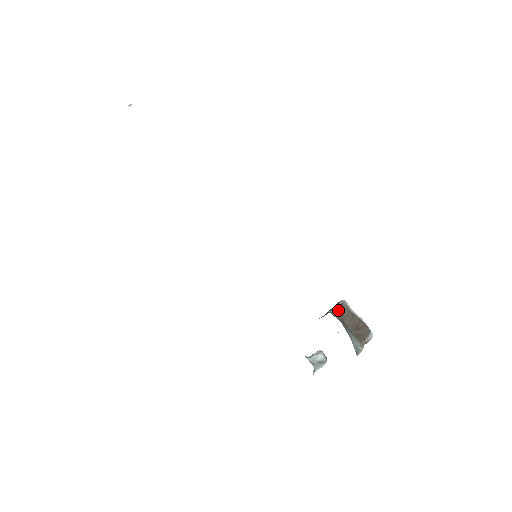
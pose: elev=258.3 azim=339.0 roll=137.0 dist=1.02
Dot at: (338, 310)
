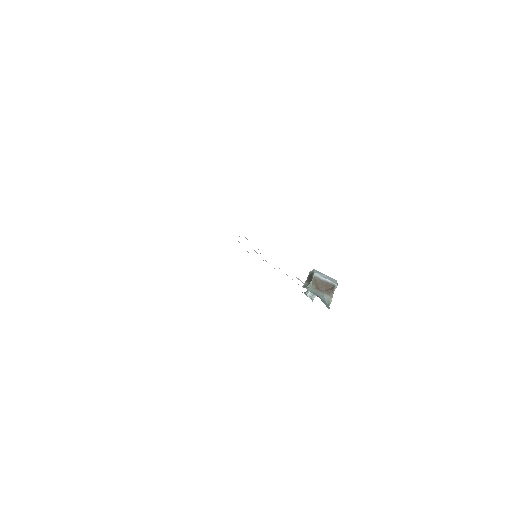
Dot at: (313, 283)
